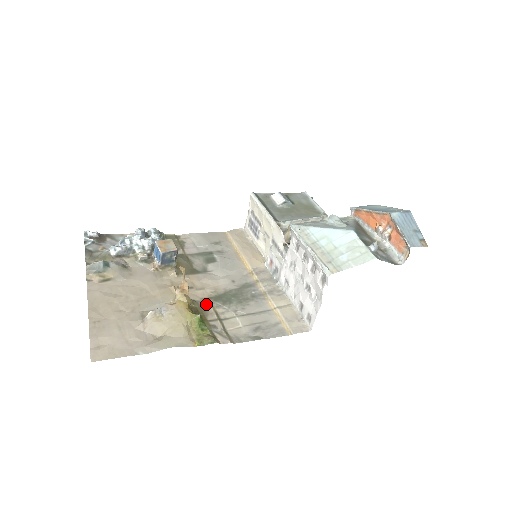
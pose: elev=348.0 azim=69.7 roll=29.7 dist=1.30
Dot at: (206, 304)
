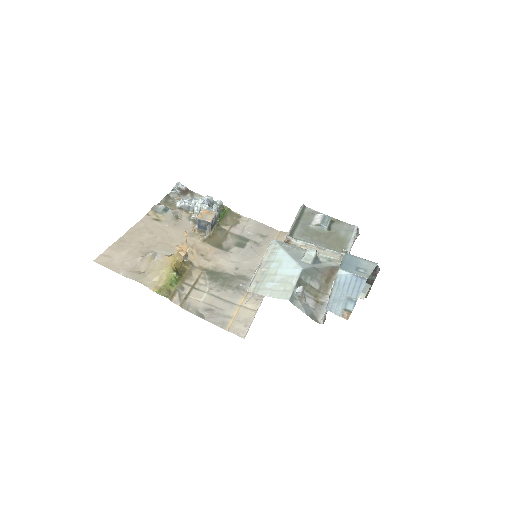
Dot at: (197, 271)
